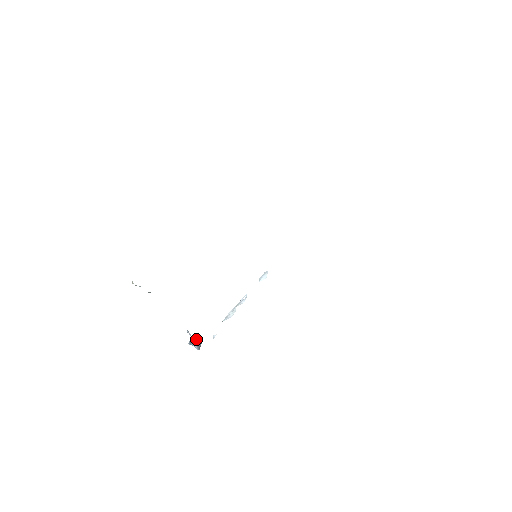
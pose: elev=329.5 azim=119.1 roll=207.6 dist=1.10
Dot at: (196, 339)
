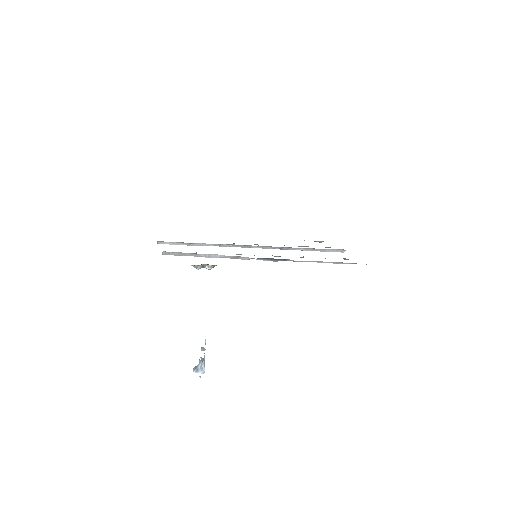
Dot at: (204, 358)
